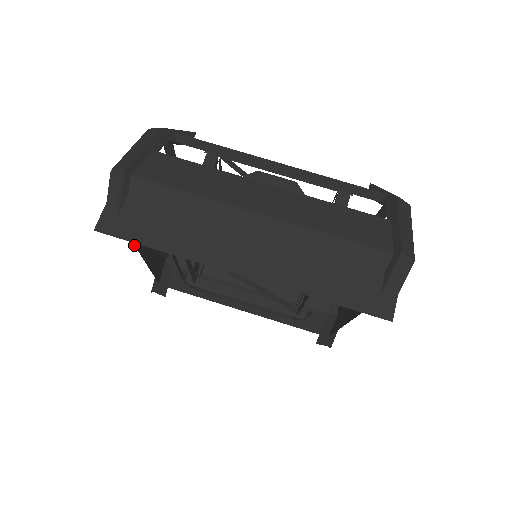
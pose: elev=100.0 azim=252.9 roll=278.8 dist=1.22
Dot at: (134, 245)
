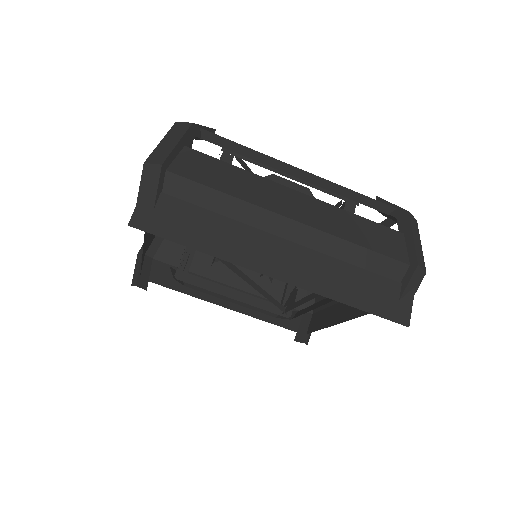
Dot at: occluded
